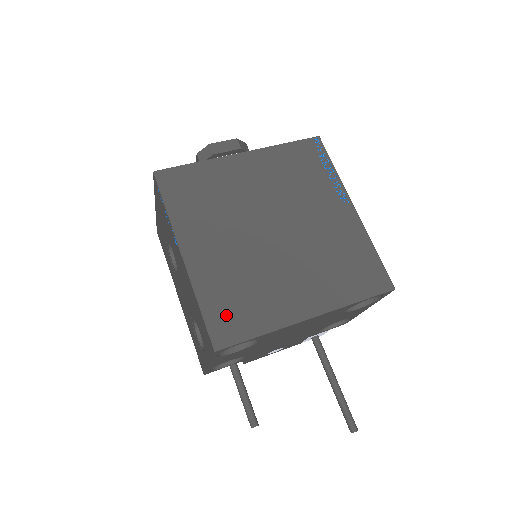
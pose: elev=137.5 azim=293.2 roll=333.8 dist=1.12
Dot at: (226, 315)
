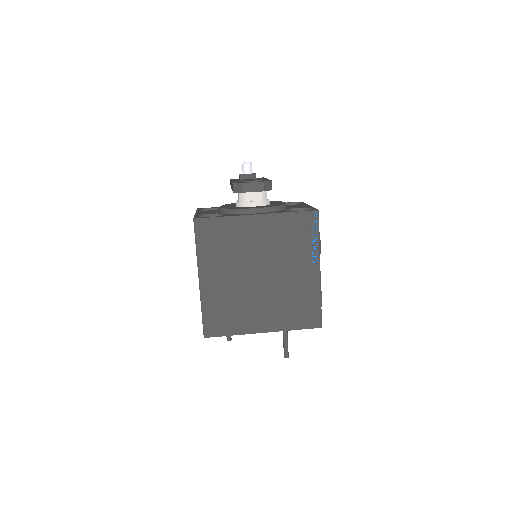
Dot at: (215, 320)
